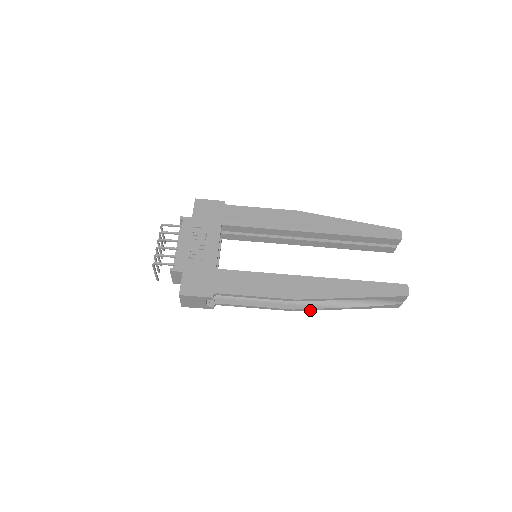
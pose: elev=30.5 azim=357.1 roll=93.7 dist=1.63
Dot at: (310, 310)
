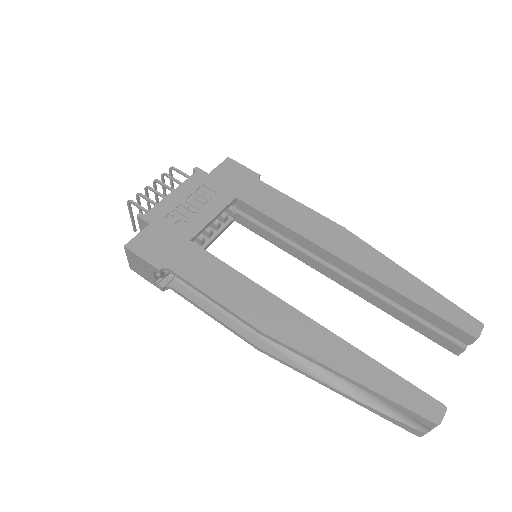
Dot at: (283, 363)
